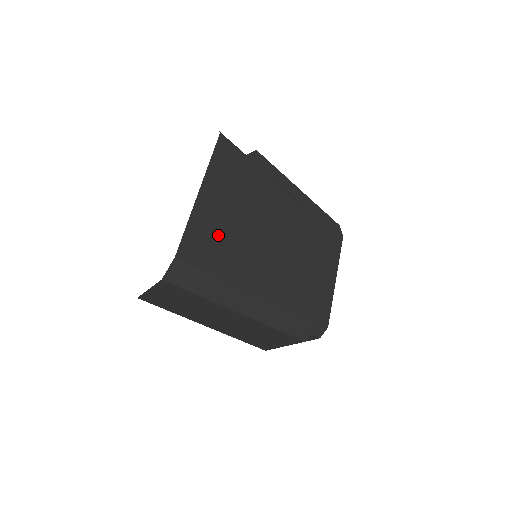
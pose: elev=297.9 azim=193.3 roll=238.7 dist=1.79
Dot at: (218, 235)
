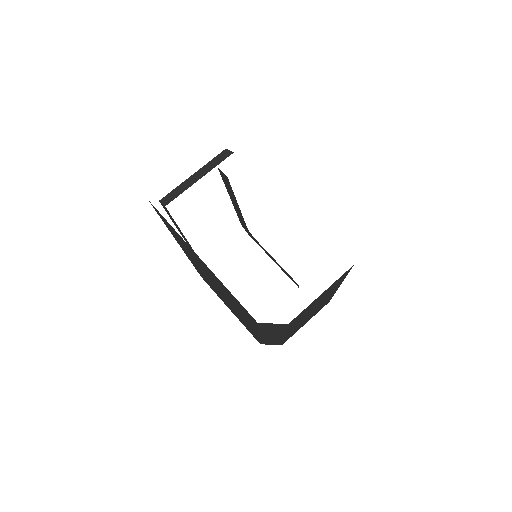
Dot at: occluded
